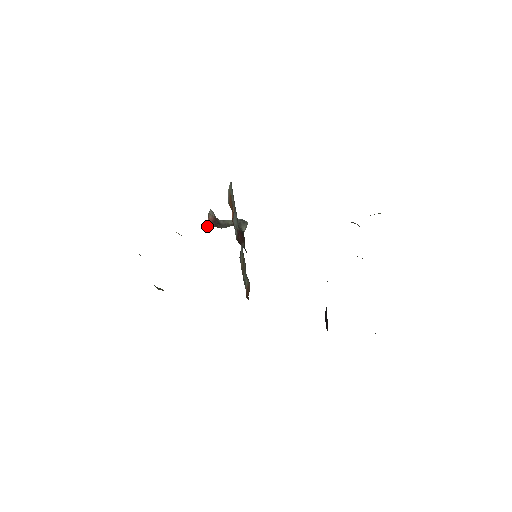
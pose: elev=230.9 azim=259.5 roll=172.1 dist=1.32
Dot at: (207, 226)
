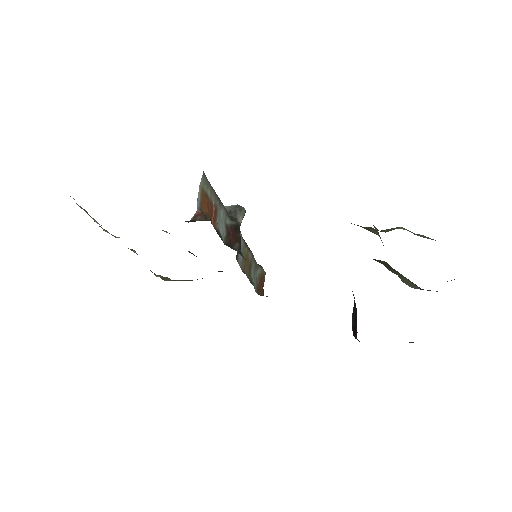
Dot at: (194, 220)
